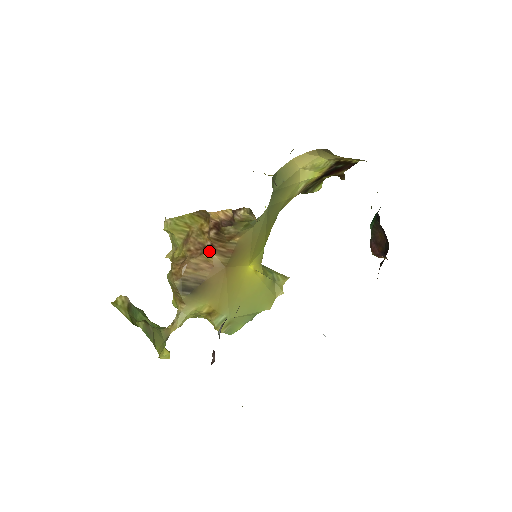
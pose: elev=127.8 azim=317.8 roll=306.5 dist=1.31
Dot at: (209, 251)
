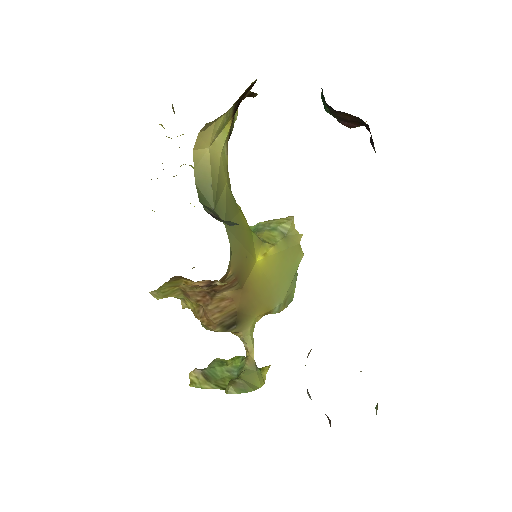
Dot at: (216, 294)
